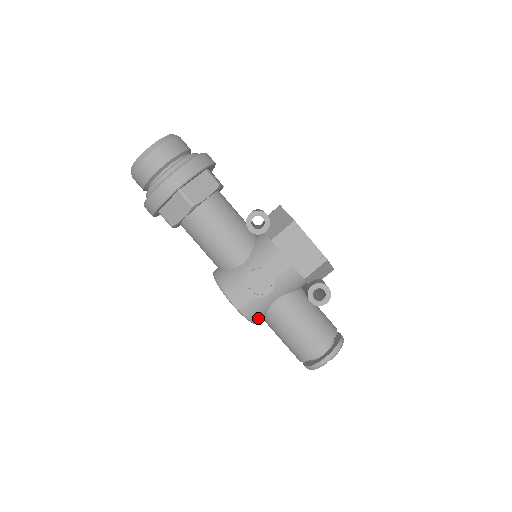
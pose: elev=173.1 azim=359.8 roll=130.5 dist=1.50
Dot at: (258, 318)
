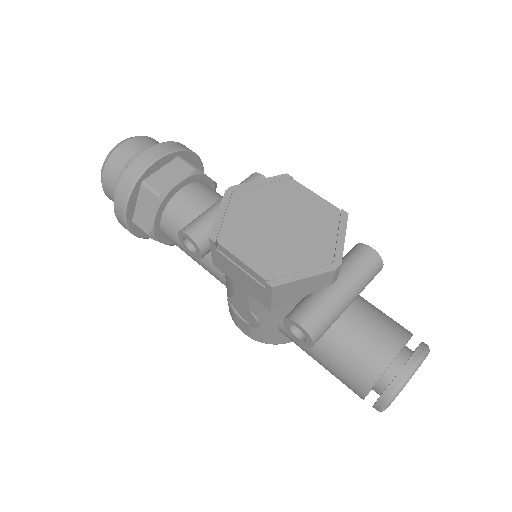
Dot at: (284, 340)
